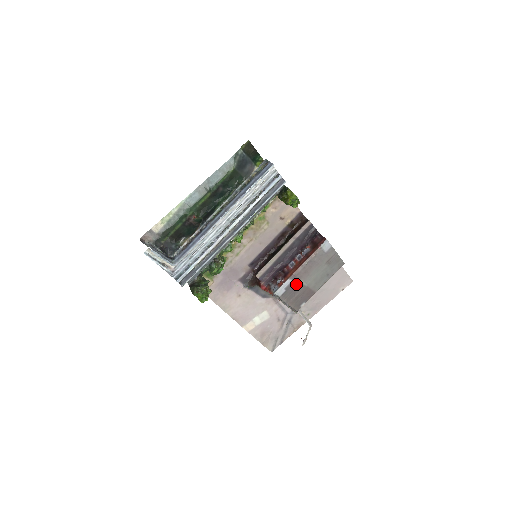
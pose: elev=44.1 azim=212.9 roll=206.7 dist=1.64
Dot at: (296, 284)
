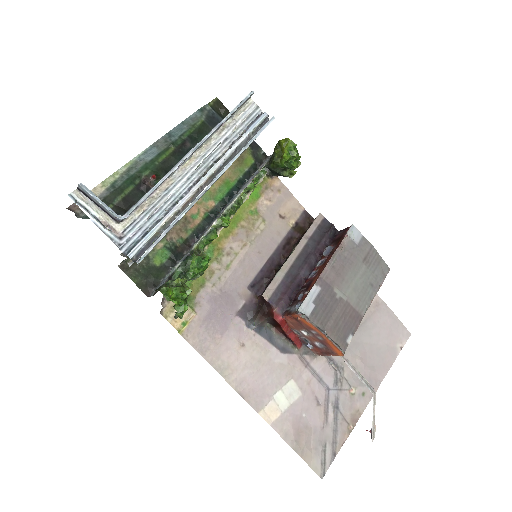
Dot at: (328, 295)
